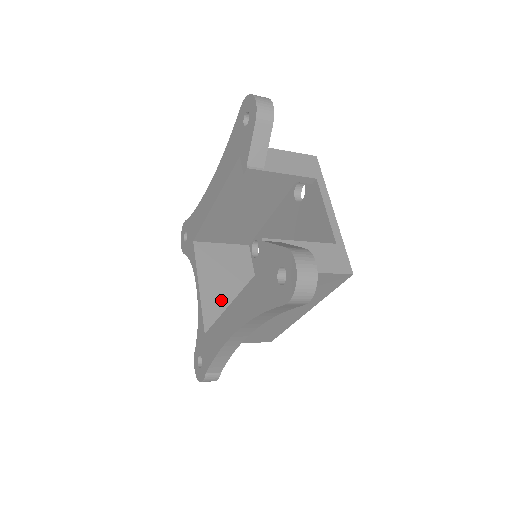
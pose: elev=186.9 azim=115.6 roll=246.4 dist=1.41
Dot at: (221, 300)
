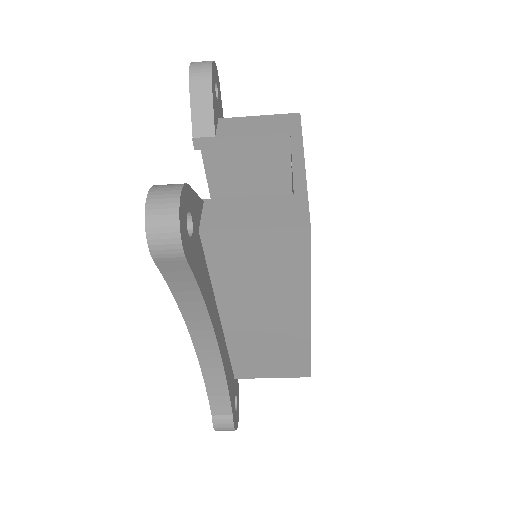
Dot at: occluded
